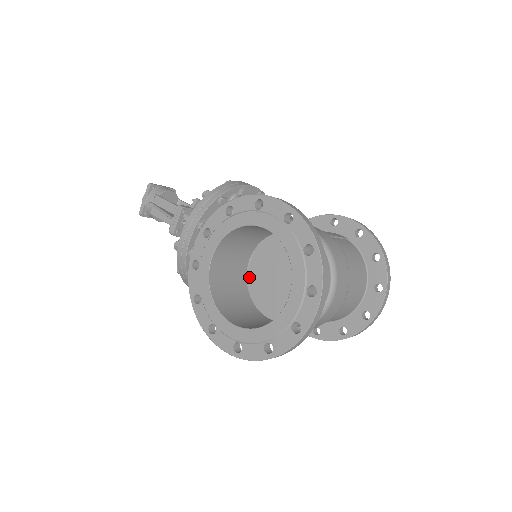
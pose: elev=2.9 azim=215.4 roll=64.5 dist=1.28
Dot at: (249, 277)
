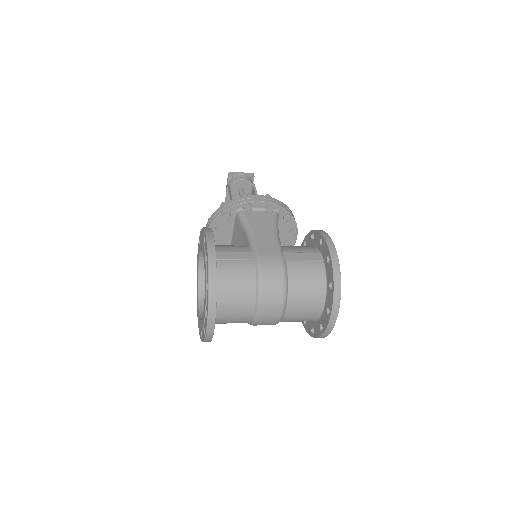
Dot at: occluded
